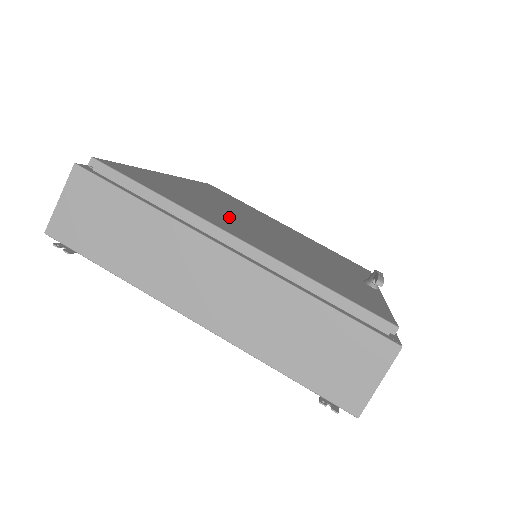
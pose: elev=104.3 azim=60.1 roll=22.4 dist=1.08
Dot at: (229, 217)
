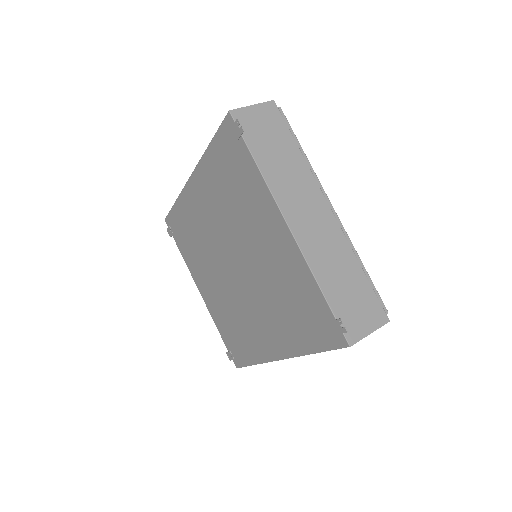
Dot at: occluded
